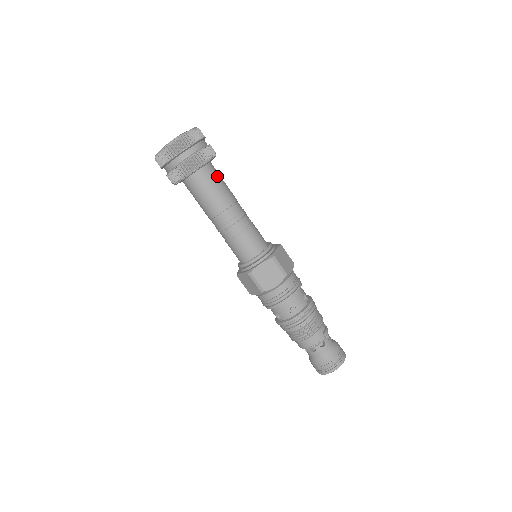
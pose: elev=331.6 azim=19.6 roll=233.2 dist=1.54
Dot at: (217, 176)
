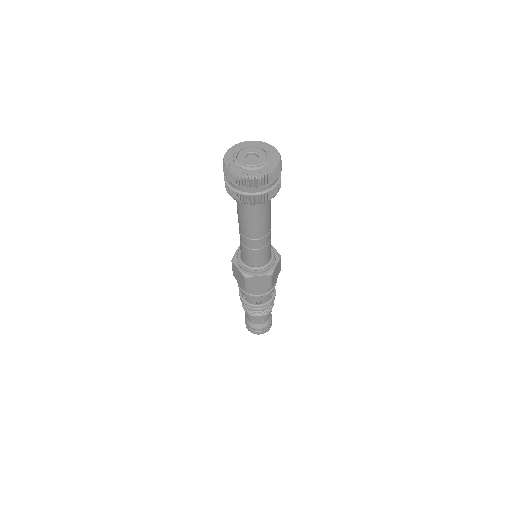
Dot at: (269, 203)
